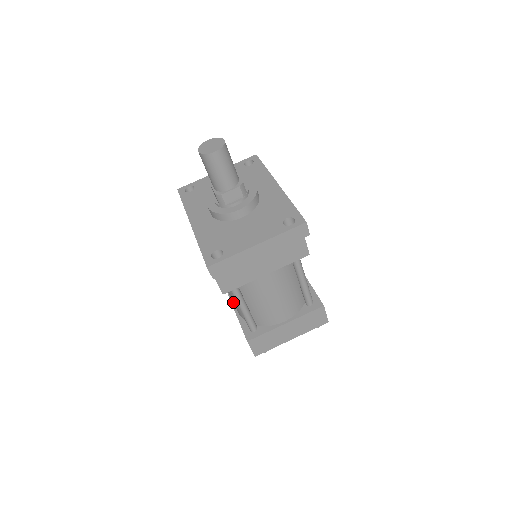
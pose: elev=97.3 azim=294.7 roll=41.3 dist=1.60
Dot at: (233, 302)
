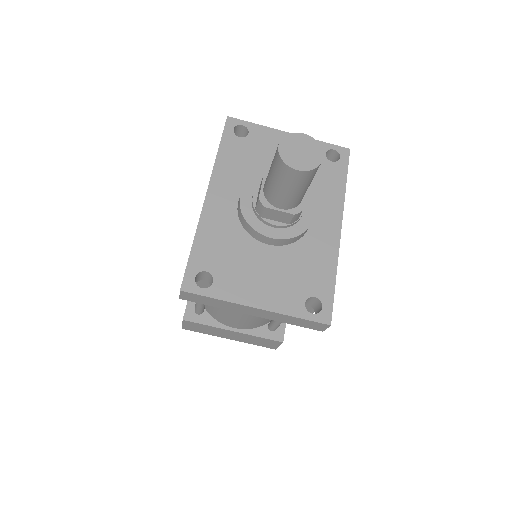
Dot at: occluded
